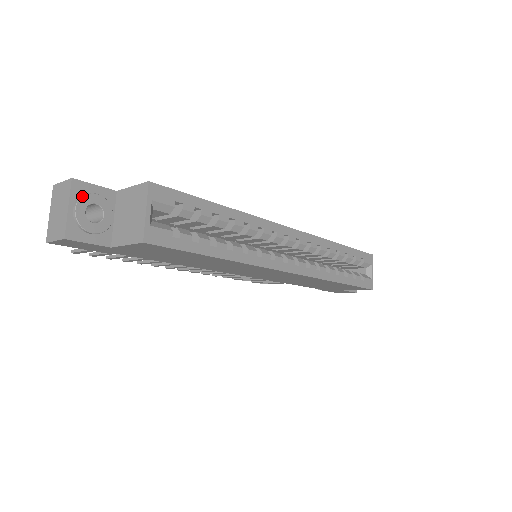
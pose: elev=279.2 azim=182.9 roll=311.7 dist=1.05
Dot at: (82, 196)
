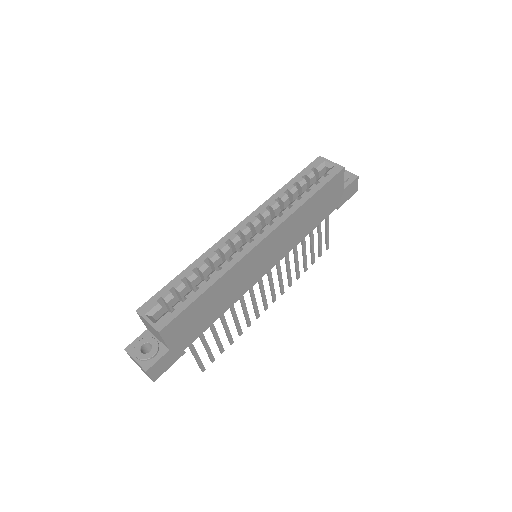
Dot at: (134, 350)
